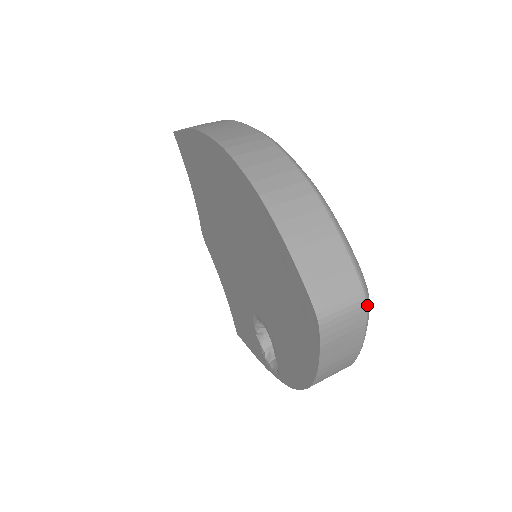
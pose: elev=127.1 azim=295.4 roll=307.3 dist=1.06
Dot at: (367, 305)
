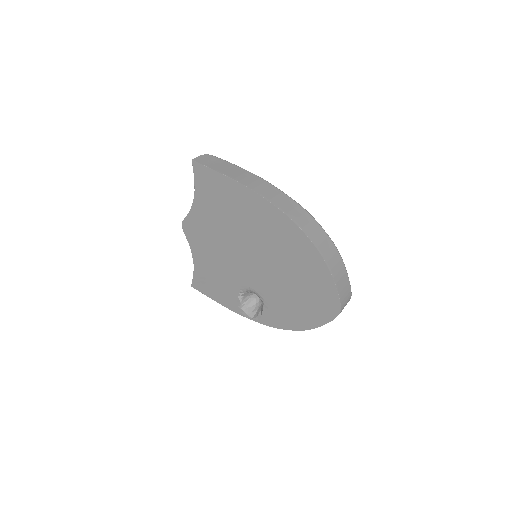
Dot at: (349, 300)
